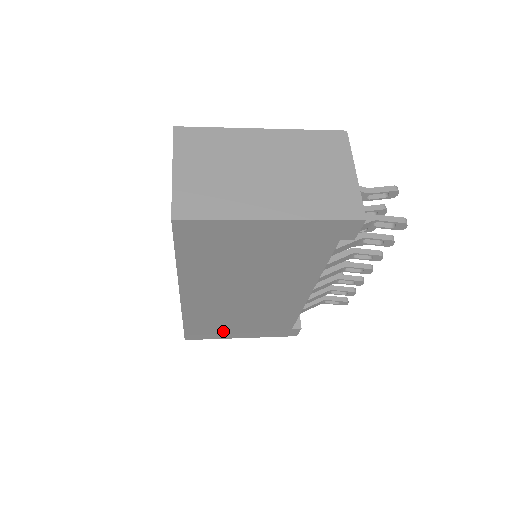
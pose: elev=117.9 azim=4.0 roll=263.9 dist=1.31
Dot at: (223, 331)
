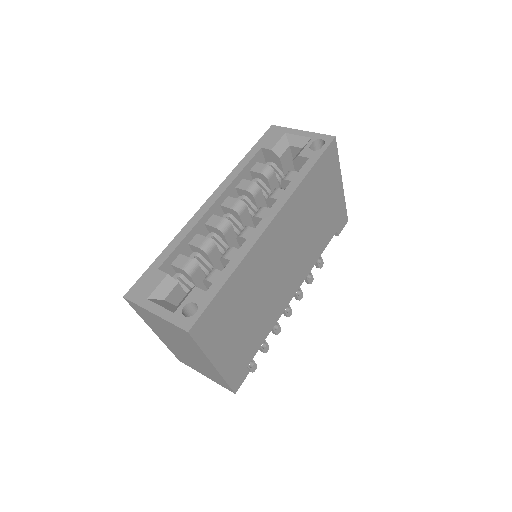
Dot at: (223, 331)
